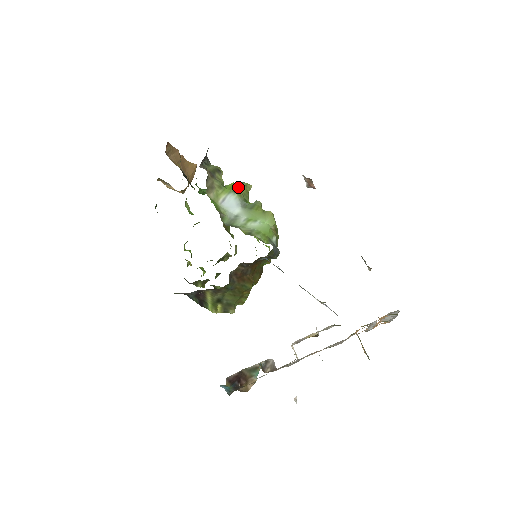
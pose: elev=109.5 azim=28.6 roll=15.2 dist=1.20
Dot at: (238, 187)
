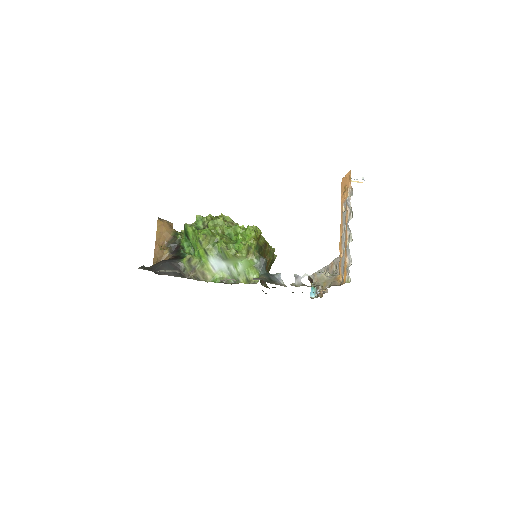
Dot at: (203, 248)
